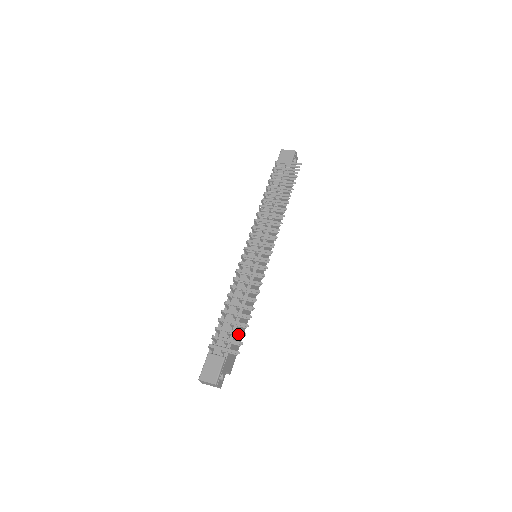
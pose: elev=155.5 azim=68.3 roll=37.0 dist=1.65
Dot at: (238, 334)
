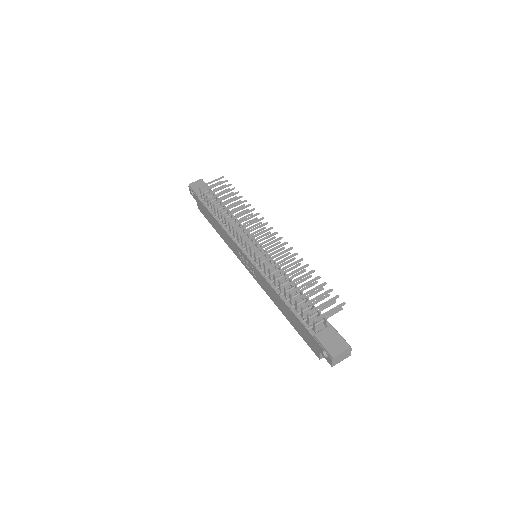
Dot at: occluded
